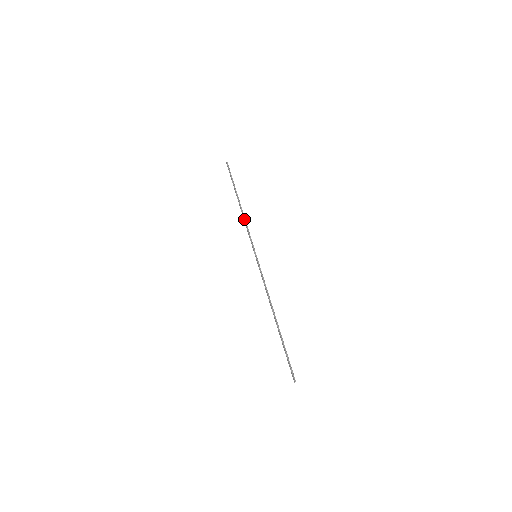
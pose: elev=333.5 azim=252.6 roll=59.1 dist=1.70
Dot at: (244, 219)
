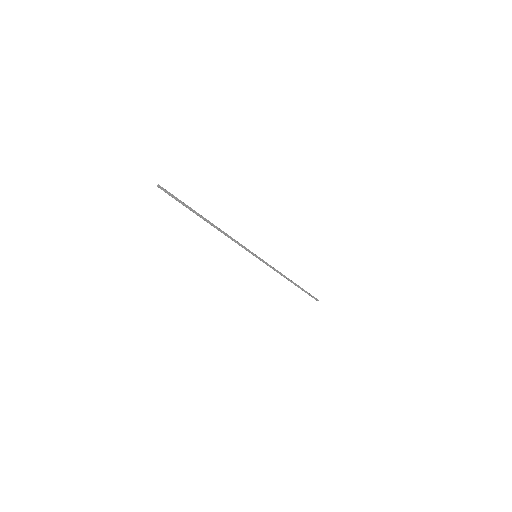
Dot at: (281, 273)
